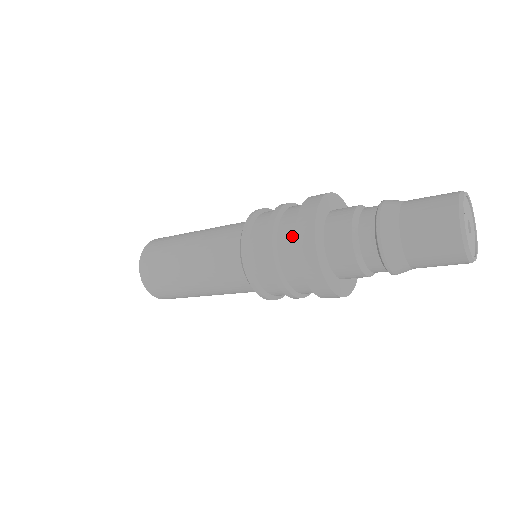
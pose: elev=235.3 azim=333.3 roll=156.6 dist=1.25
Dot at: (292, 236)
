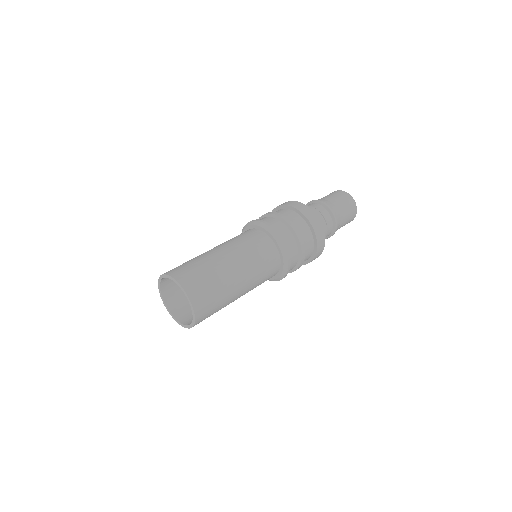
Dot at: (286, 210)
